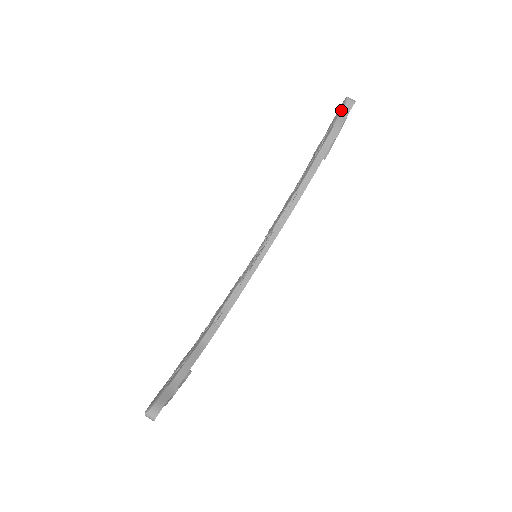
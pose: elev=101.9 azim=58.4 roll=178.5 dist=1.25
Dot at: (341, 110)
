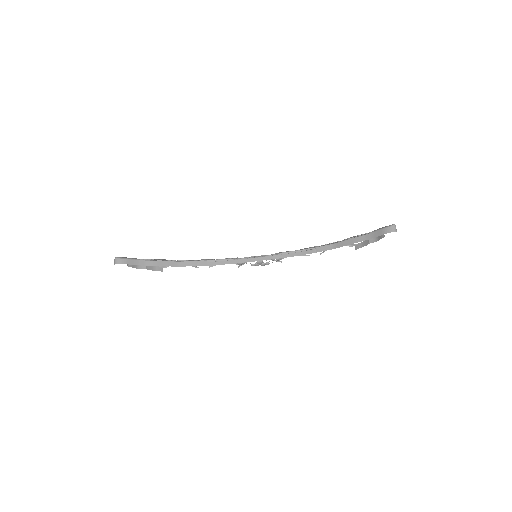
Dot at: (383, 228)
